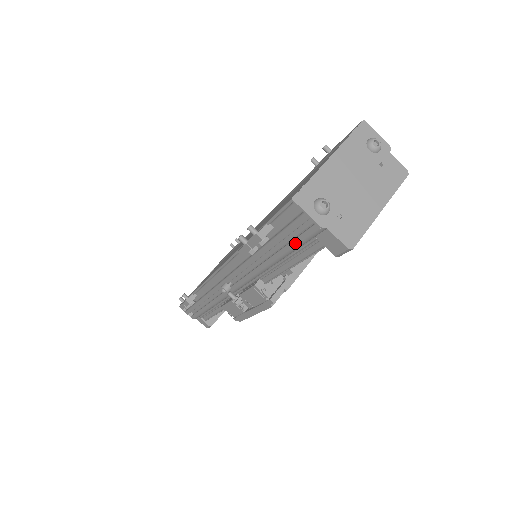
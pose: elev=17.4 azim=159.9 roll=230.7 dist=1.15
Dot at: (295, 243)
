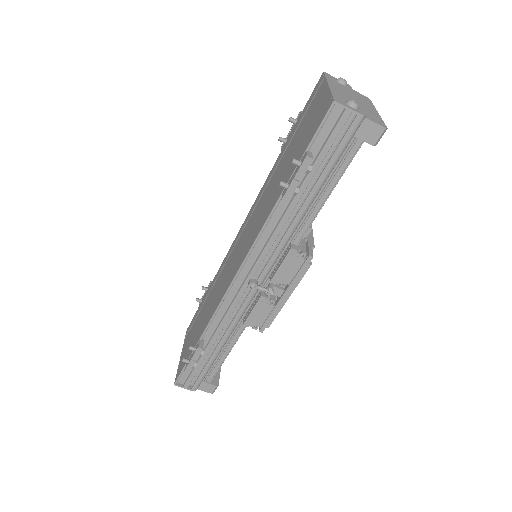
Dot at: (337, 154)
